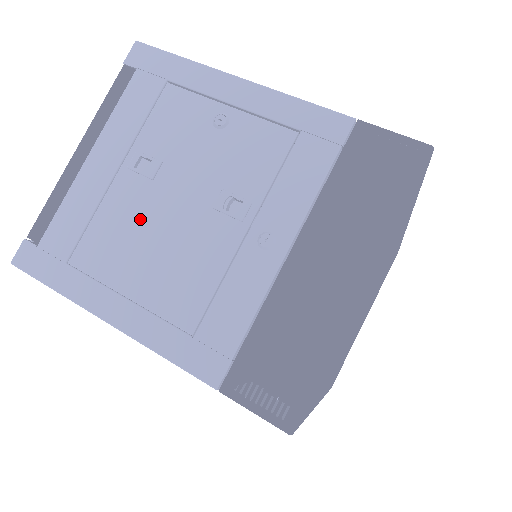
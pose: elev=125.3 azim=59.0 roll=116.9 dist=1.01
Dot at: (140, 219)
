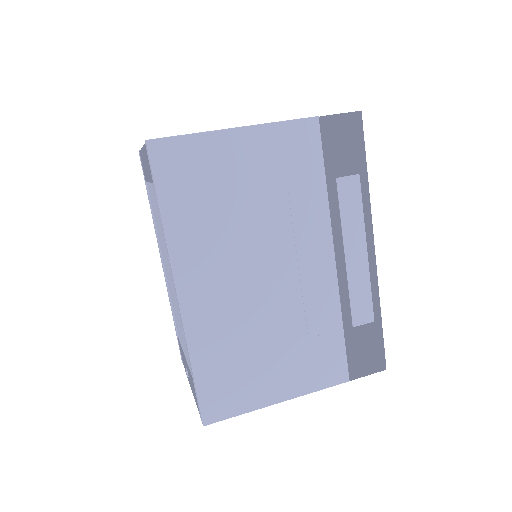
Dot at: occluded
